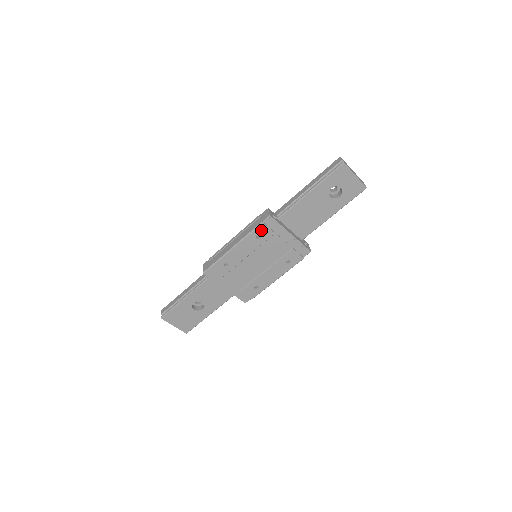
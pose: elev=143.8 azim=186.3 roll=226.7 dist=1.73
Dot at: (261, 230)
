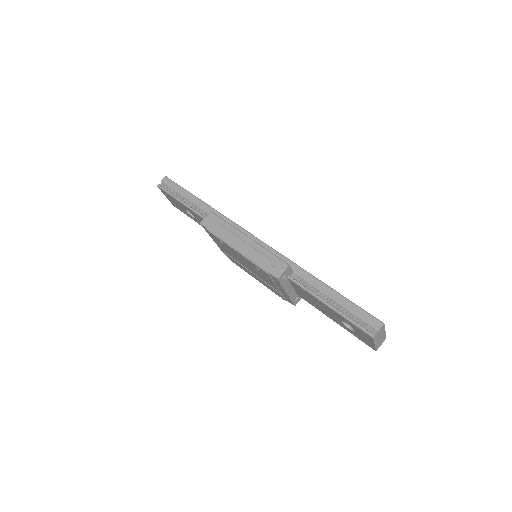
Dot at: (263, 271)
